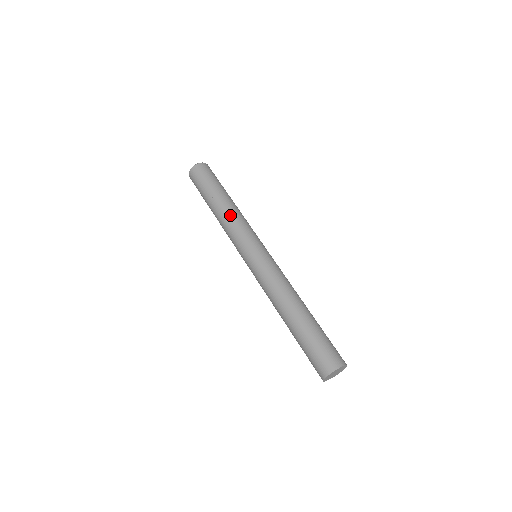
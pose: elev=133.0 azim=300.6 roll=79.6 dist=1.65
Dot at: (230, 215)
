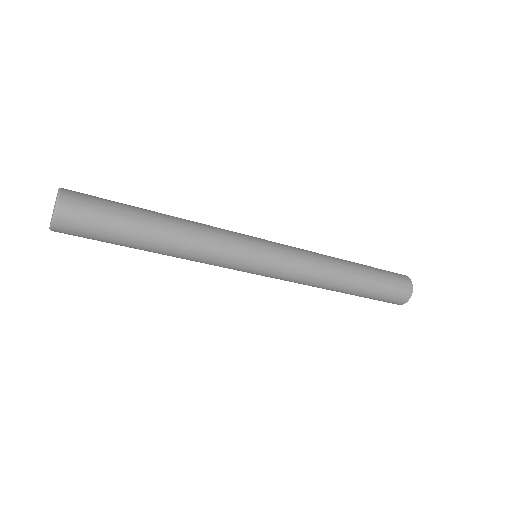
Dot at: (193, 247)
